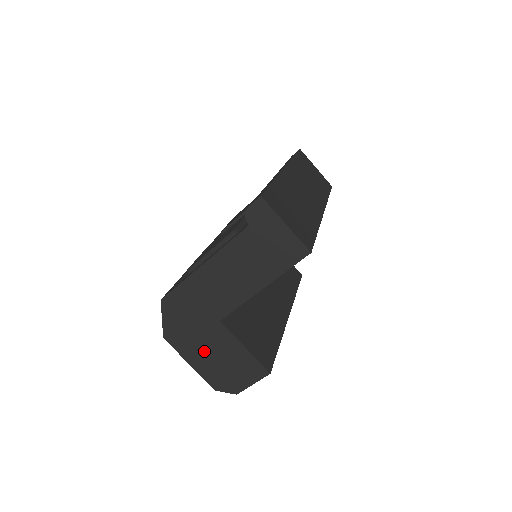
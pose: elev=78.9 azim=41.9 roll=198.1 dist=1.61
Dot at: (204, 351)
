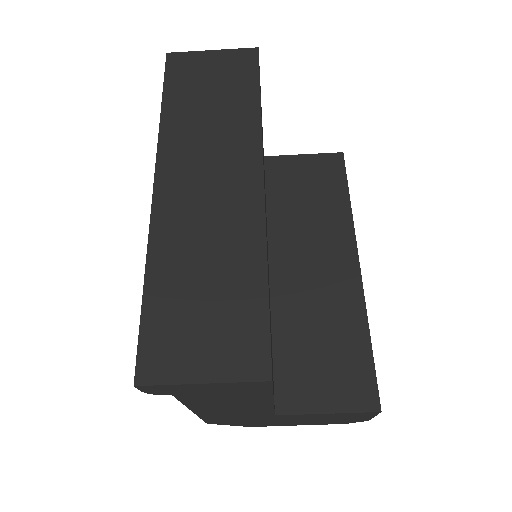
Dot at: (295, 422)
